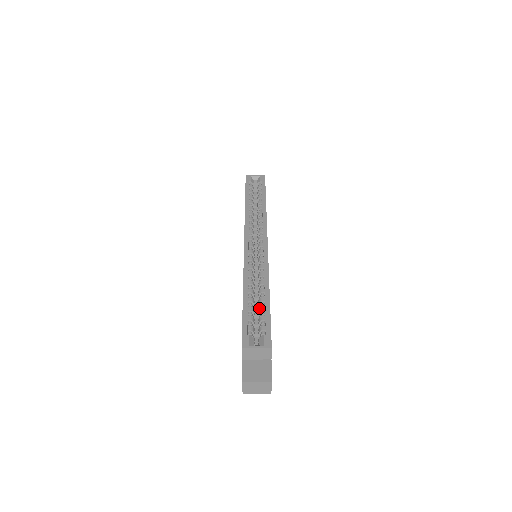
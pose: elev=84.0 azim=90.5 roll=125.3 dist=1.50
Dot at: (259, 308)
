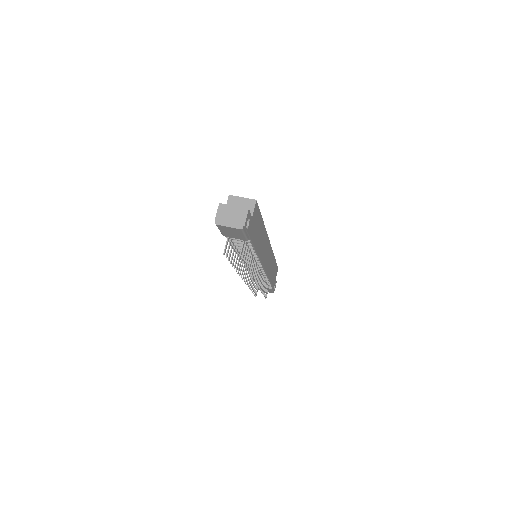
Dot at: occluded
